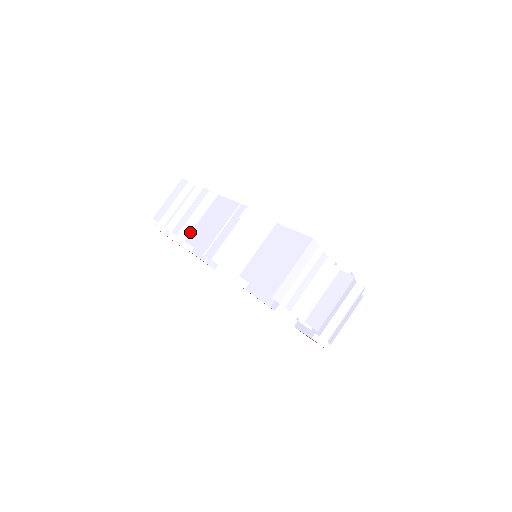
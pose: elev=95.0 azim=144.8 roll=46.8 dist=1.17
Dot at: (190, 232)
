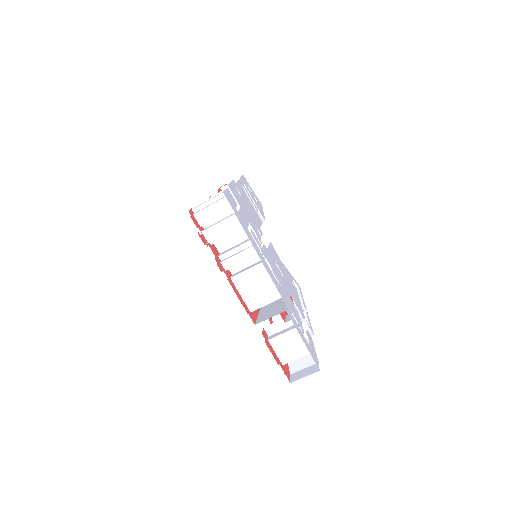
Dot at: occluded
